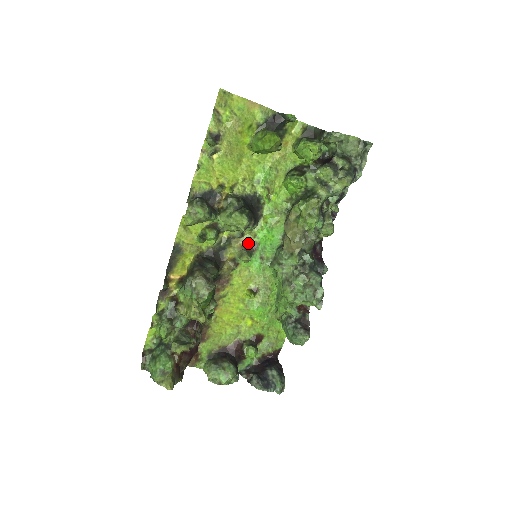
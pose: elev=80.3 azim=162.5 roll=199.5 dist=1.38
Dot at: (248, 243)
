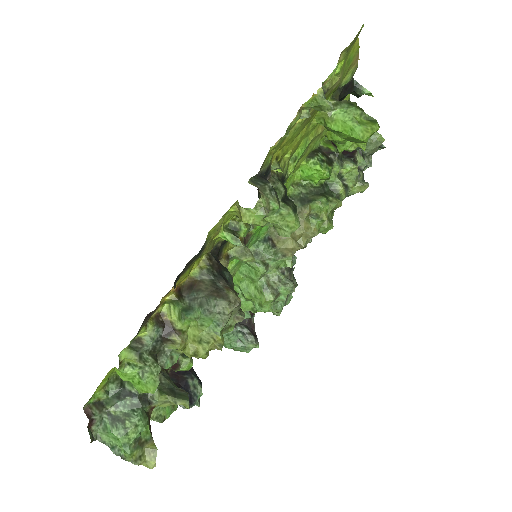
Dot at: occluded
